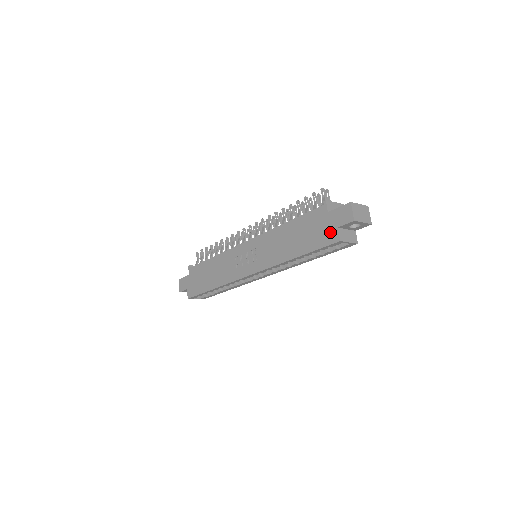
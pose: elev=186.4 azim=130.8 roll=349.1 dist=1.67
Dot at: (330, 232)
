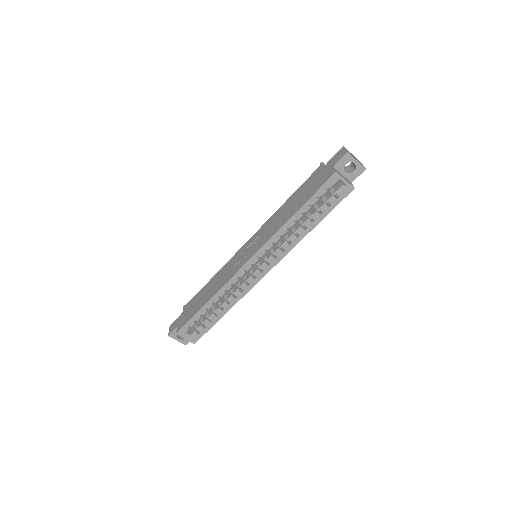
Dot at: (327, 174)
